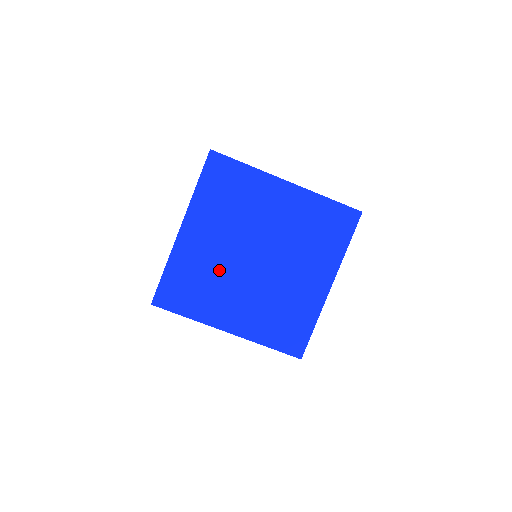
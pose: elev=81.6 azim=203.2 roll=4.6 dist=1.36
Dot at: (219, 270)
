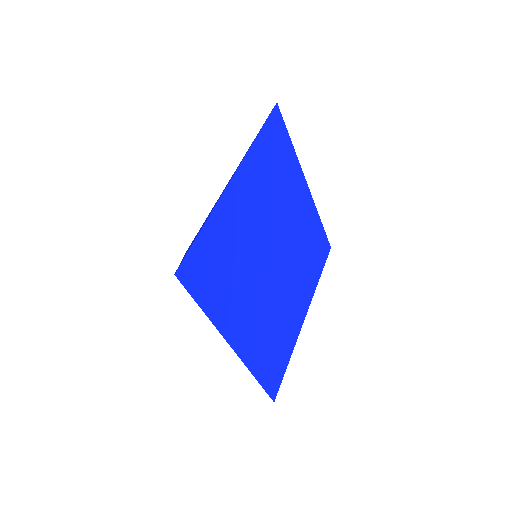
Dot at: (248, 256)
